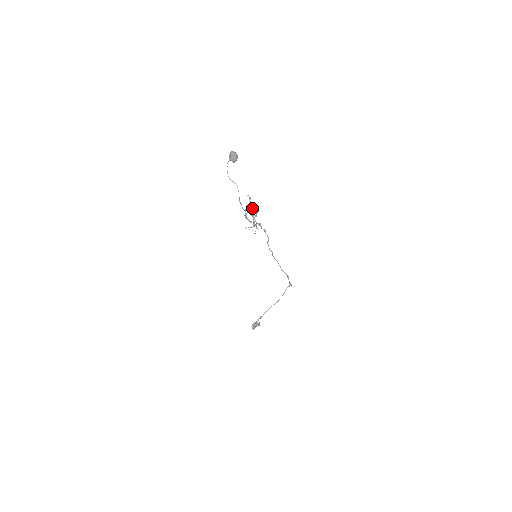
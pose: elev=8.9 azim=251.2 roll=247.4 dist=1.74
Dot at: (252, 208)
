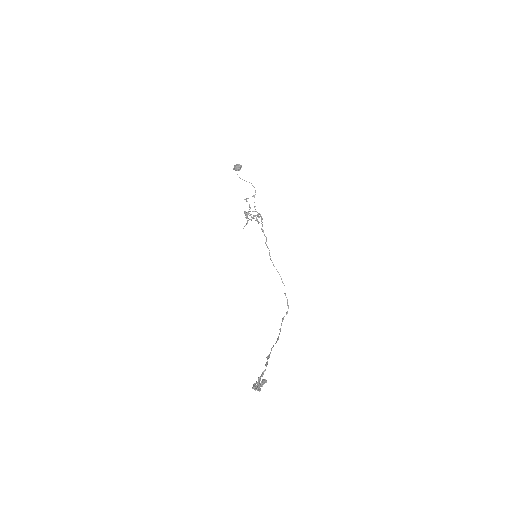
Dot at: occluded
